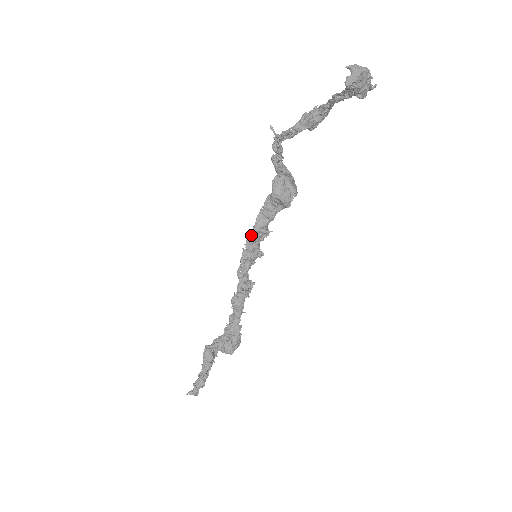
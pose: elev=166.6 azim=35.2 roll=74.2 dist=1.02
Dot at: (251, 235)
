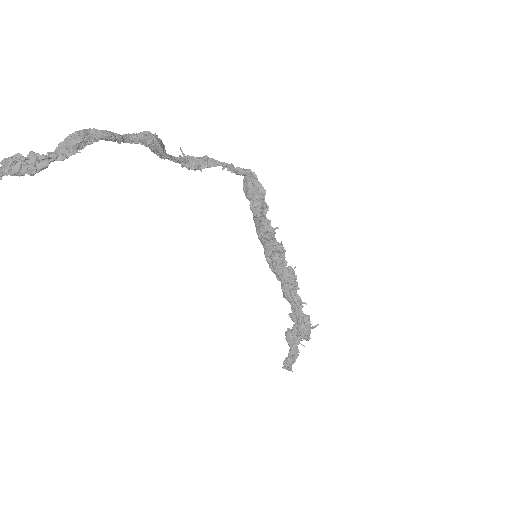
Dot at: (257, 234)
